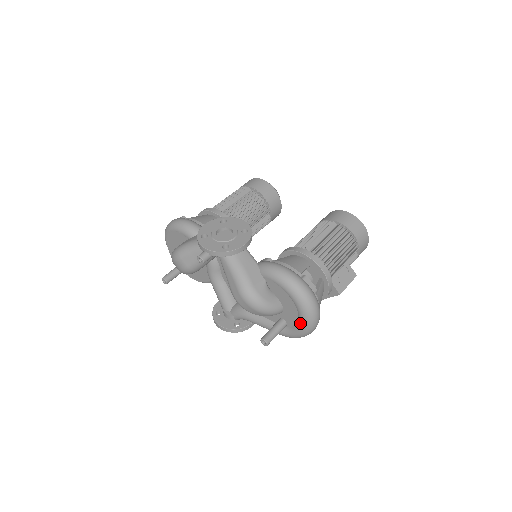
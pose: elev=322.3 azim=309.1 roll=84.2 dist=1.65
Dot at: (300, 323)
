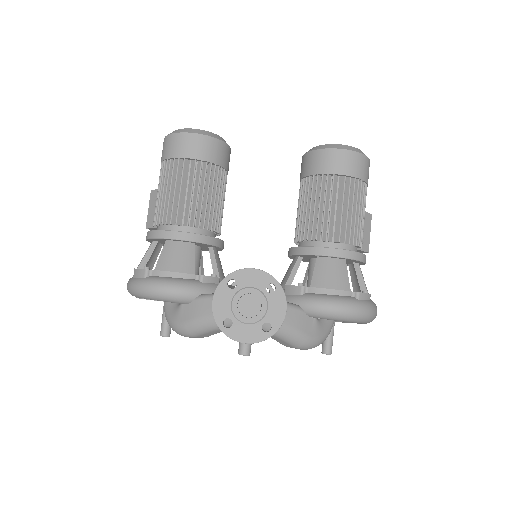
Dot at: (358, 323)
